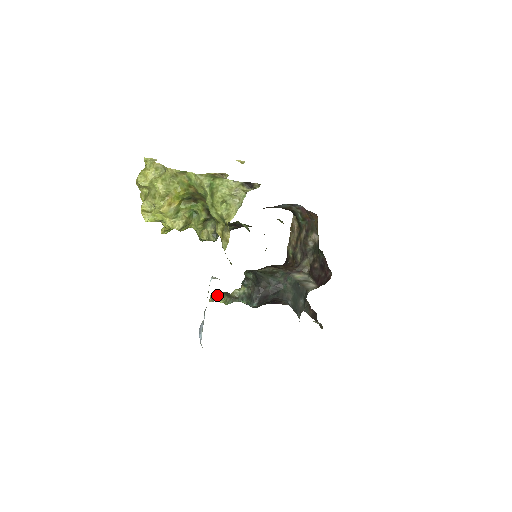
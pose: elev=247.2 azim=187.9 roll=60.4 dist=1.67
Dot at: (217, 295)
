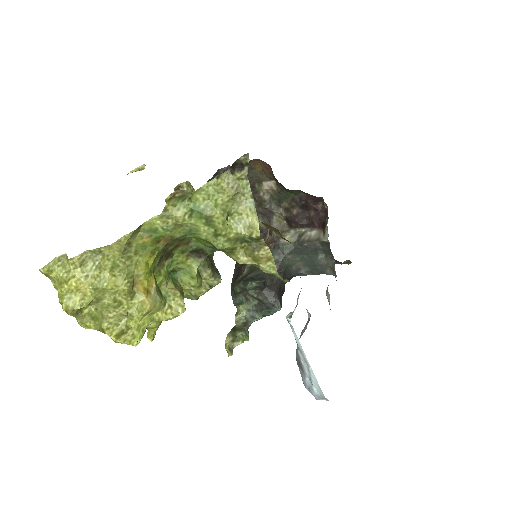
Dot at: (230, 341)
